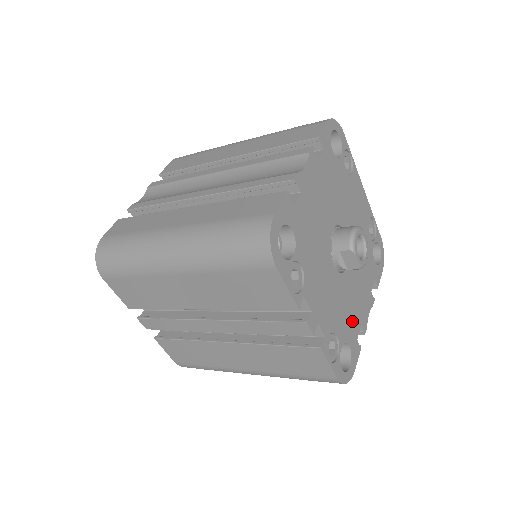
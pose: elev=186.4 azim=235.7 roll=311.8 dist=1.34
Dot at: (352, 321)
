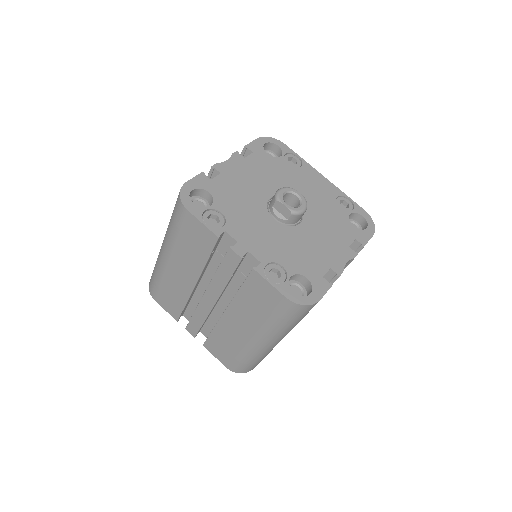
Dot at: (311, 261)
